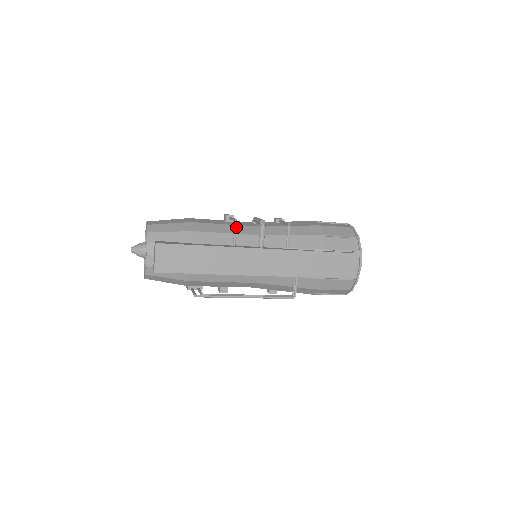
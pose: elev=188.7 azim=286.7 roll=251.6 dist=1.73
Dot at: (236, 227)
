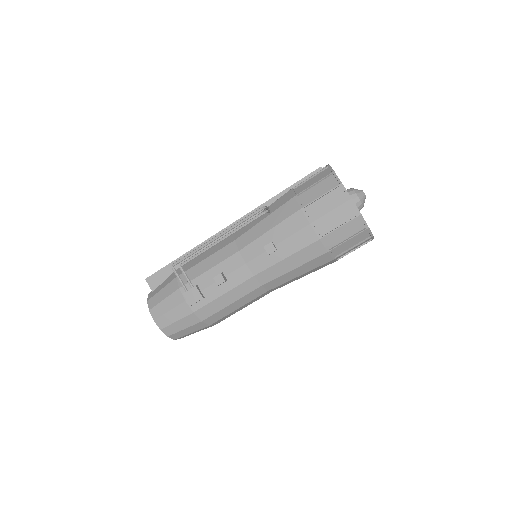
Dot at: occluded
